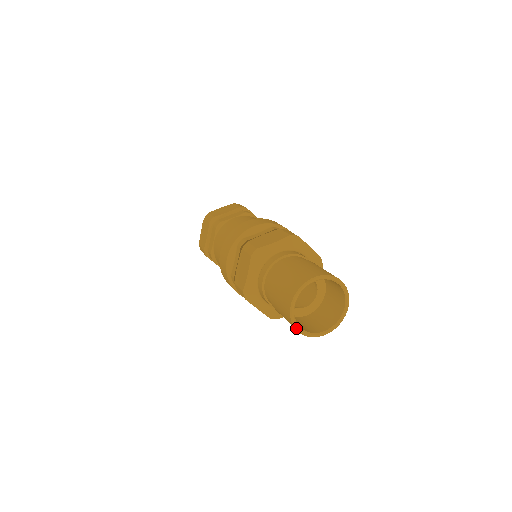
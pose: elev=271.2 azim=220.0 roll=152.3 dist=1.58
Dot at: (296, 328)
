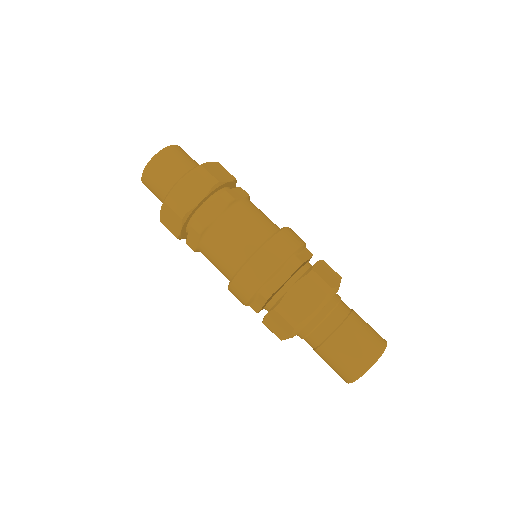
Dot at: occluded
